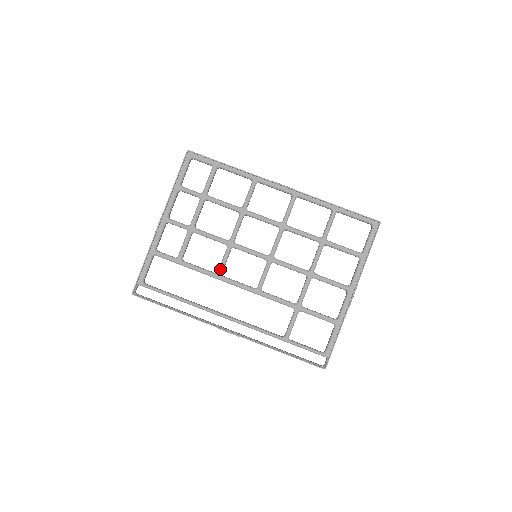
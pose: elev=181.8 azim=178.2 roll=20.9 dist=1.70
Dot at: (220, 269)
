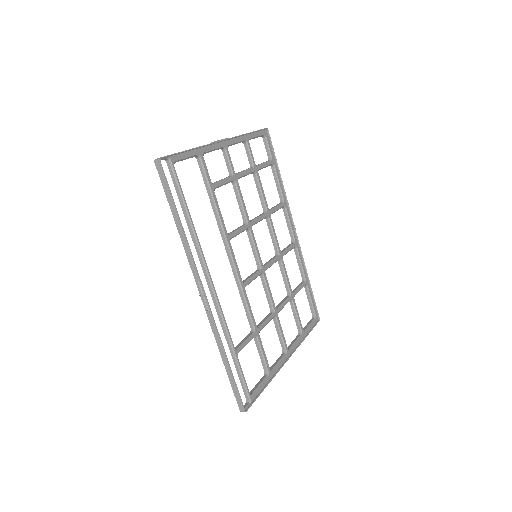
Dot at: (233, 234)
